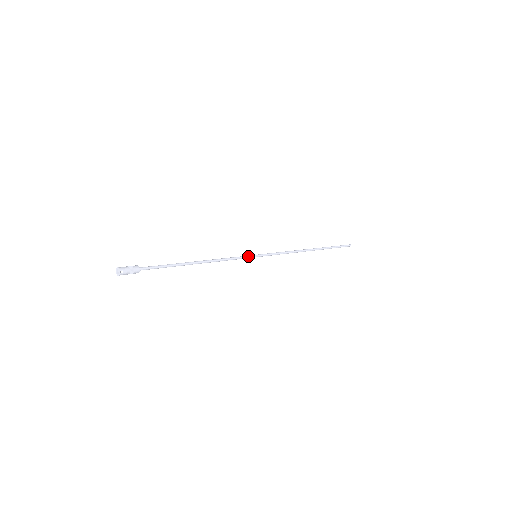
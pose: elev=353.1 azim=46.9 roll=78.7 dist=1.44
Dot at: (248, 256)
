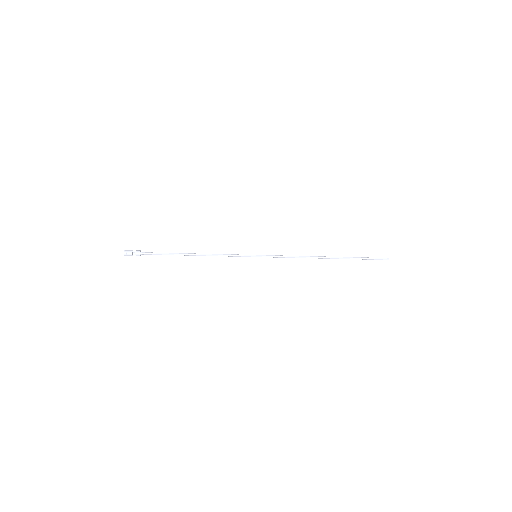
Dot at: (246, 255)
